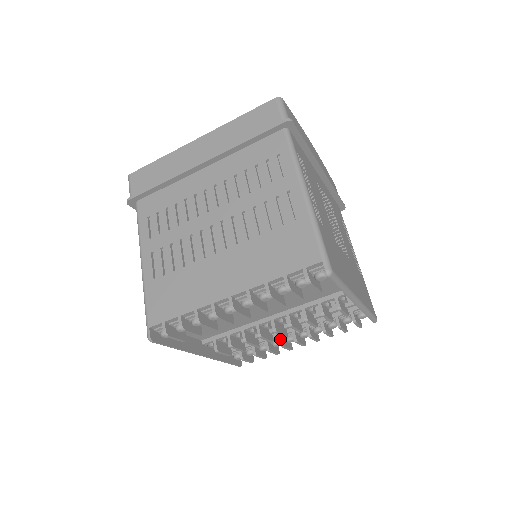
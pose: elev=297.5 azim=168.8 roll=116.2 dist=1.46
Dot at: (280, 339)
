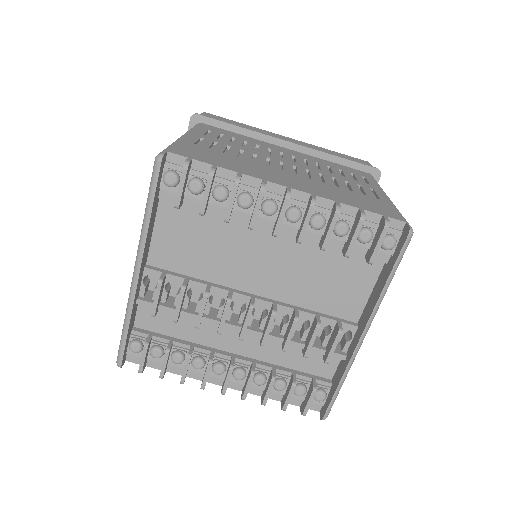
Dot at: (213, 354)
